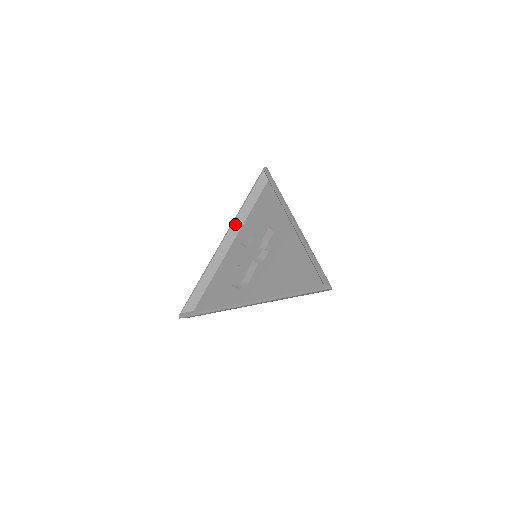
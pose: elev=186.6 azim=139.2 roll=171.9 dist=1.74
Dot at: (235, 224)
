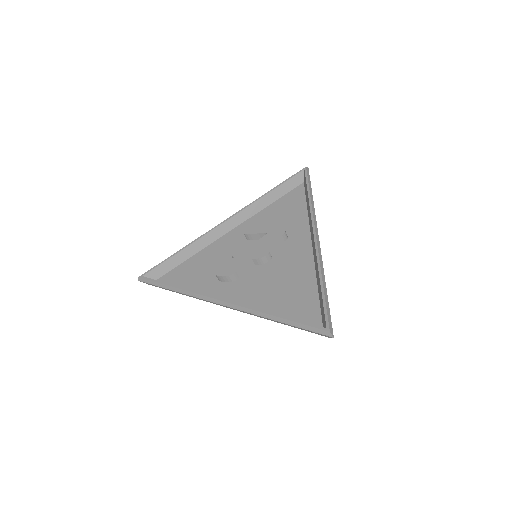
Dot at: (247, 210)
